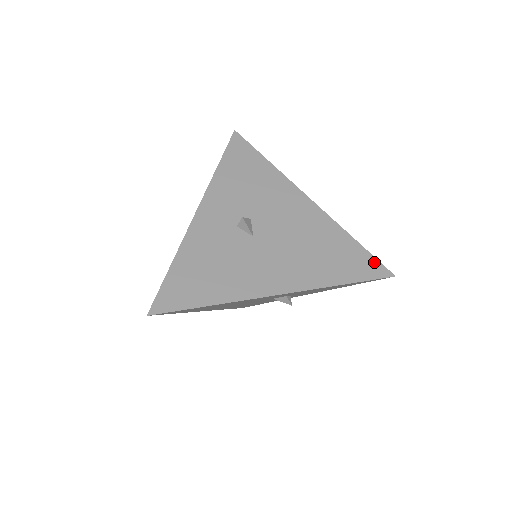
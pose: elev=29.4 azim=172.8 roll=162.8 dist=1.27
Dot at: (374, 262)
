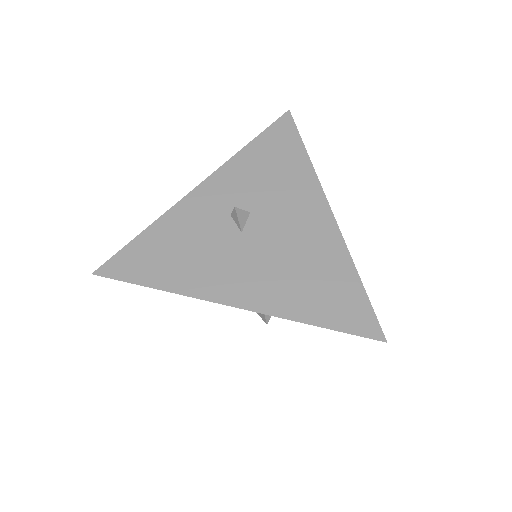
Dot at: (369, 314)
